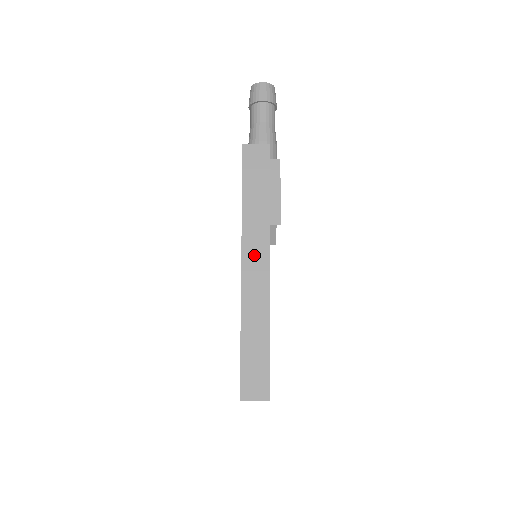
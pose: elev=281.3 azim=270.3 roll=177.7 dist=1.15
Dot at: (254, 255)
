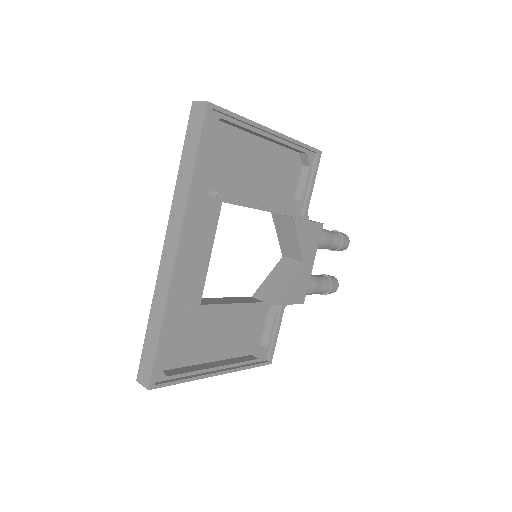
Dot at: occluded
